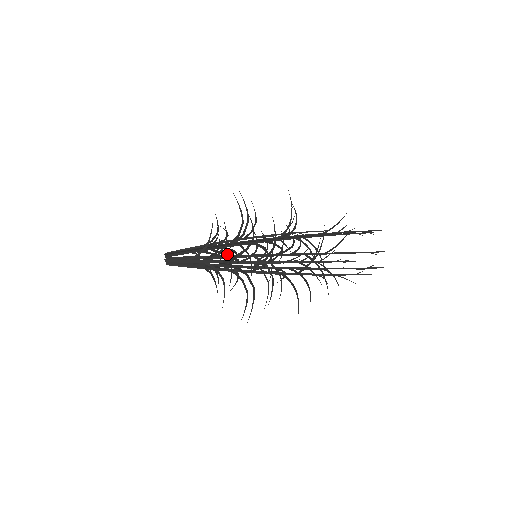
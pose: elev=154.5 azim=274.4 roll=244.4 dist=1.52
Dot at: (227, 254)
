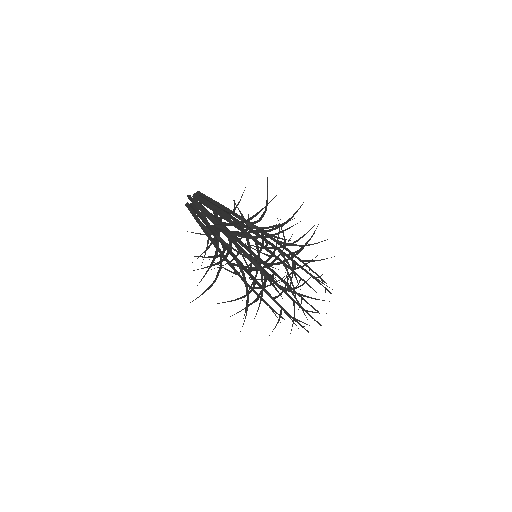
Dot at: occluded
